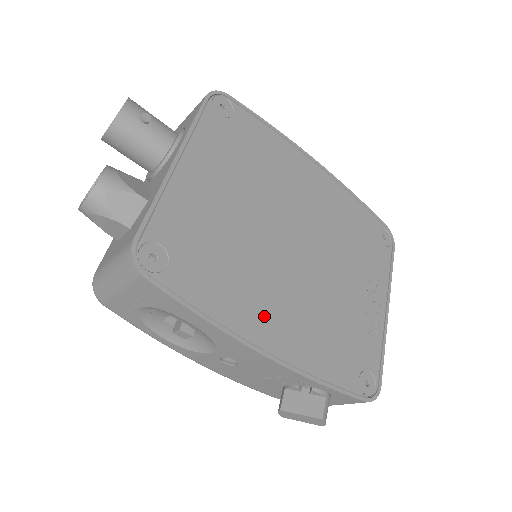
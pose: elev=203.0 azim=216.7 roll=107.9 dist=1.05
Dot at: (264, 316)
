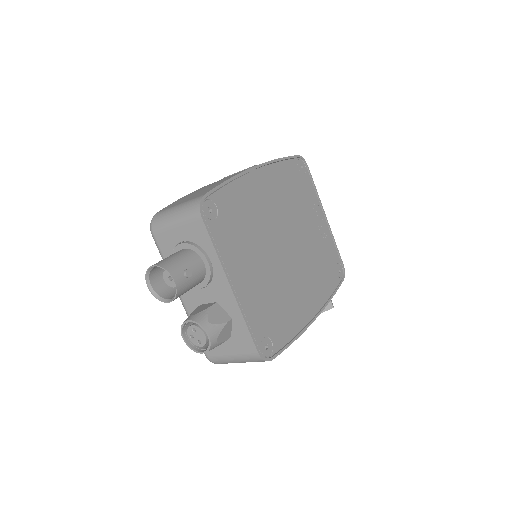
Dot at: (303, 304)
